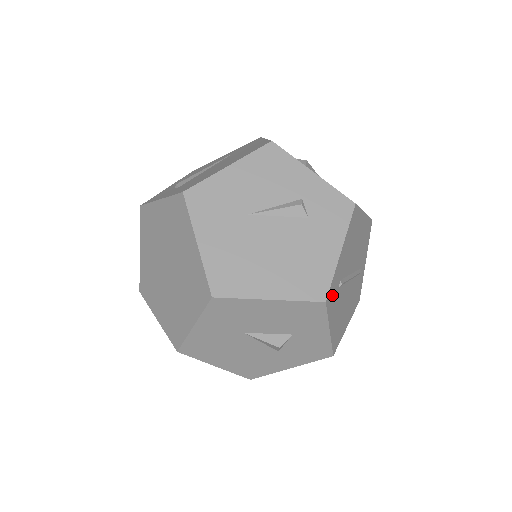
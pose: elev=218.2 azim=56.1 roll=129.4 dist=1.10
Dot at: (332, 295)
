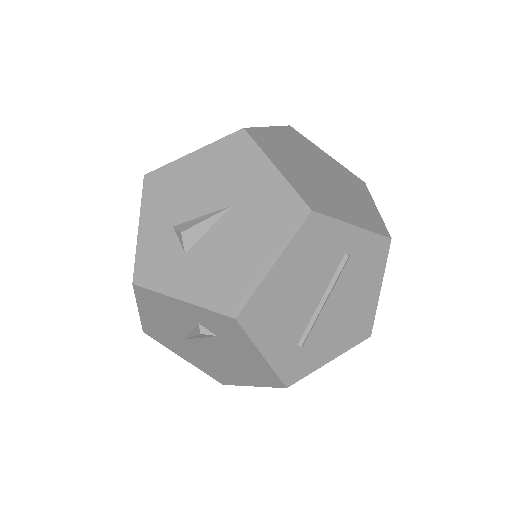
Dot at: (294, 368)
